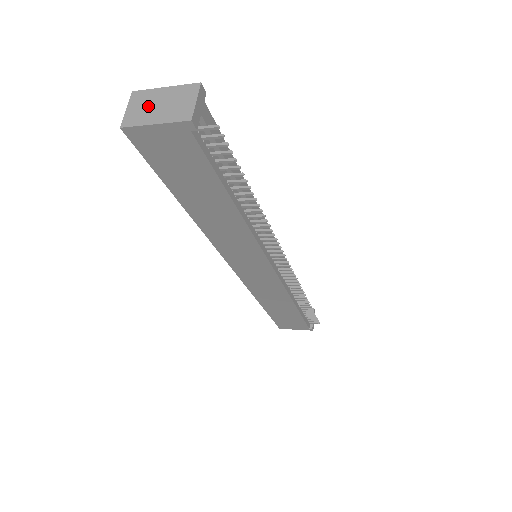
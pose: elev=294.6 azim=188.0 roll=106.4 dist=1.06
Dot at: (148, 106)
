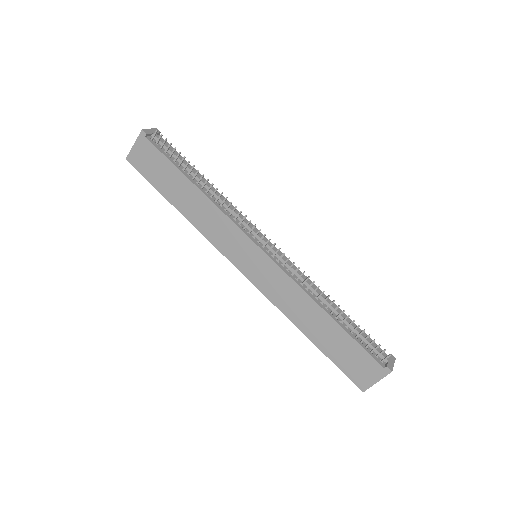
Dot at: occluded
